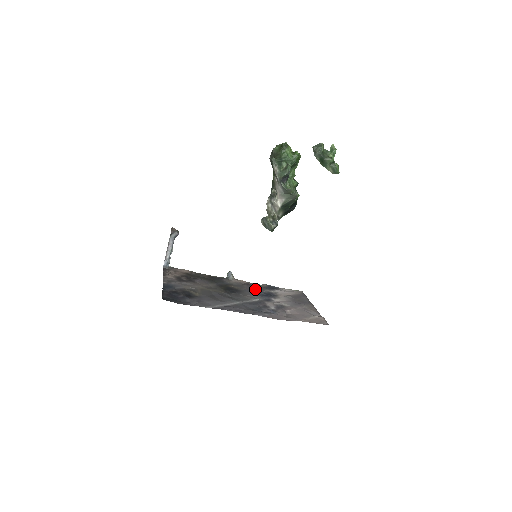
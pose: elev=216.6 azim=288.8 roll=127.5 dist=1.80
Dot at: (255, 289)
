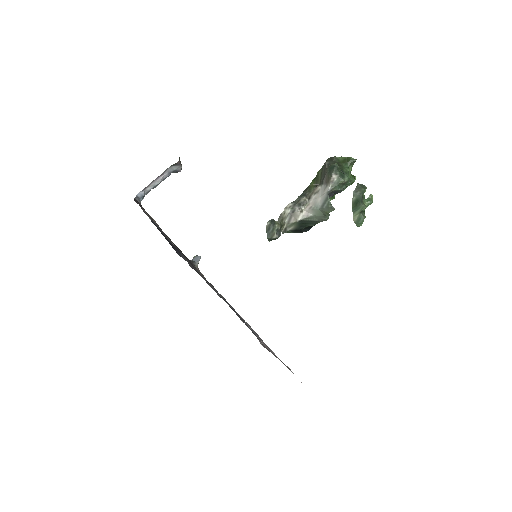
Dot at: occluded
